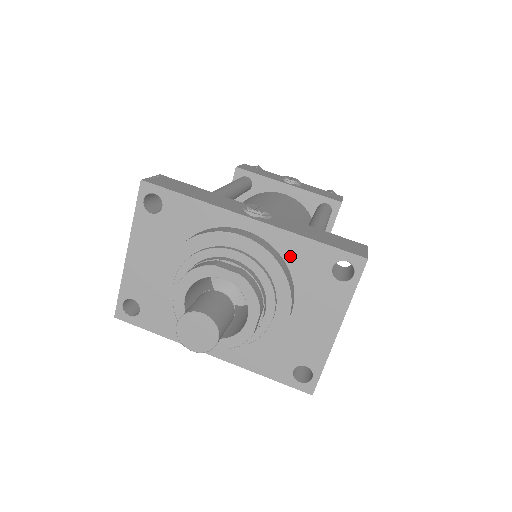
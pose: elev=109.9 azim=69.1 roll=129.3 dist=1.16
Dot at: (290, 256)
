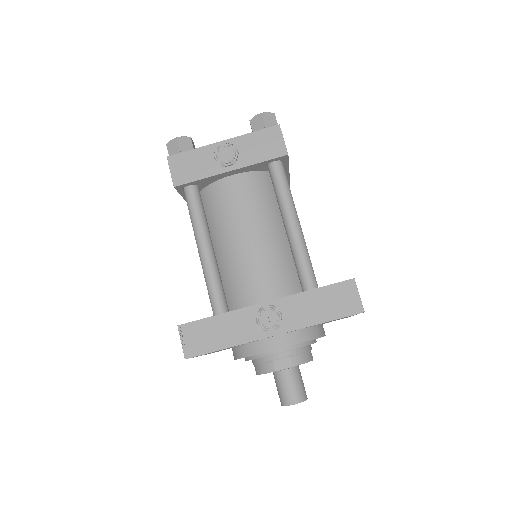
Dot at: occluded
